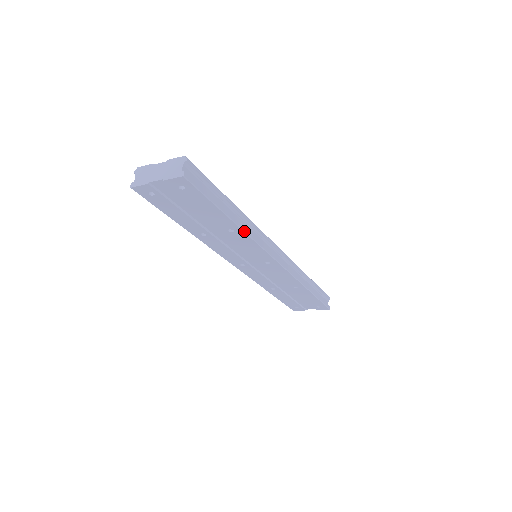
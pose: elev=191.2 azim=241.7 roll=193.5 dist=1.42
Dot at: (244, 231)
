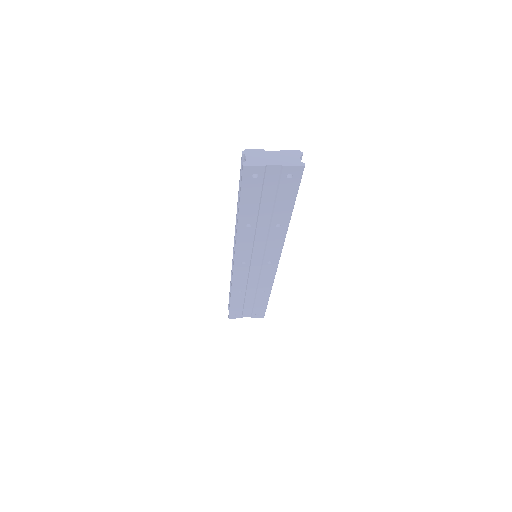
Dot at: occluded
